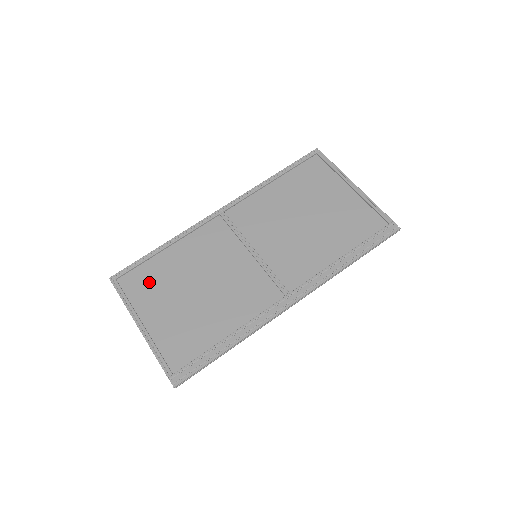
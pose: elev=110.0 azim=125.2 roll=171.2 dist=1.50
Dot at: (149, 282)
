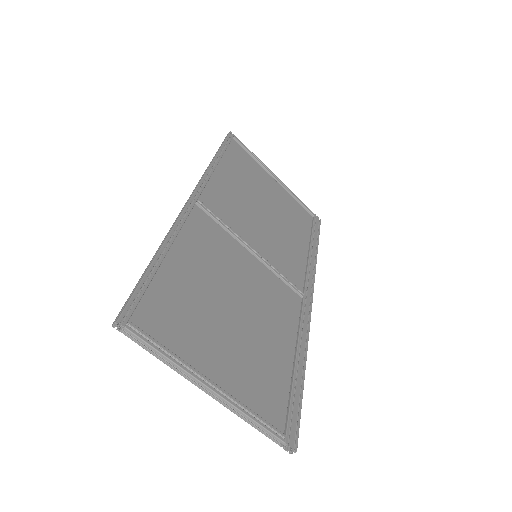
Dot at: (176, 314)
